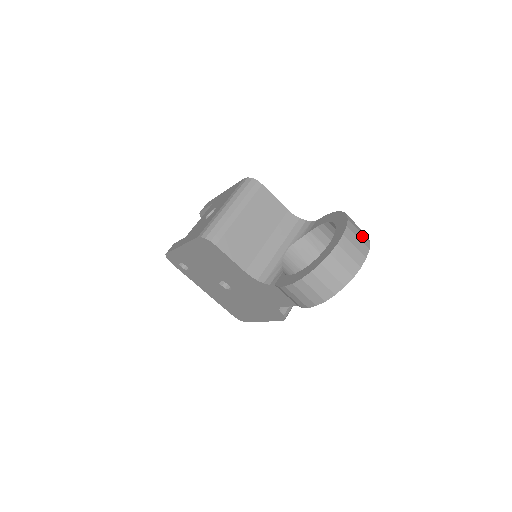
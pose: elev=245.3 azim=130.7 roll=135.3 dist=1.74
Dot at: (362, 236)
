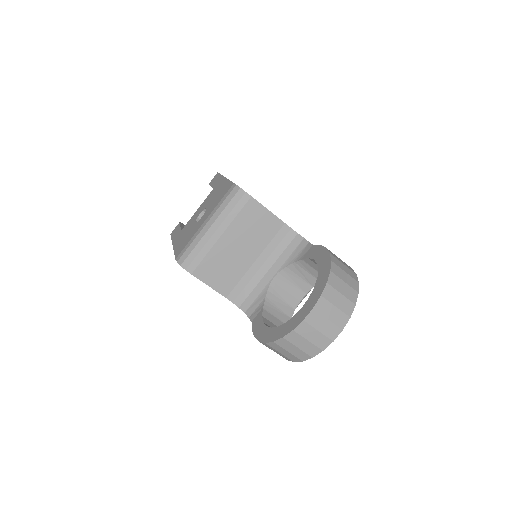
Dot at: (344, 300)
